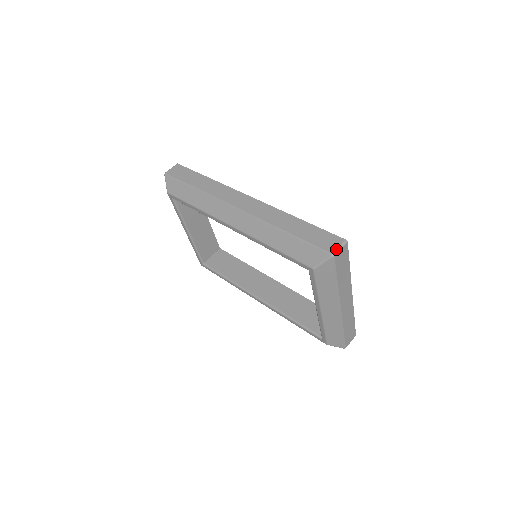
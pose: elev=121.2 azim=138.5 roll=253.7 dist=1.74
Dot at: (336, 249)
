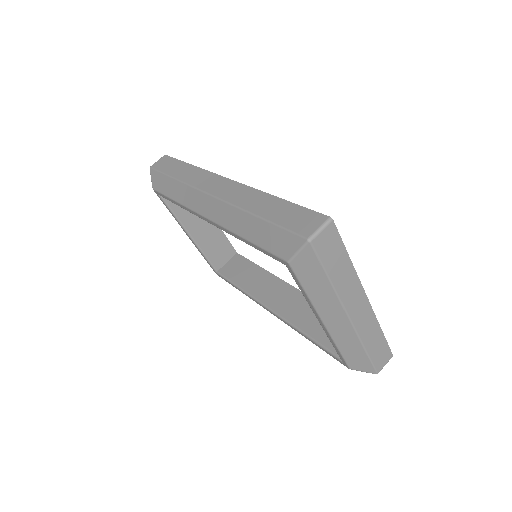
Dot at: (314, 231)
